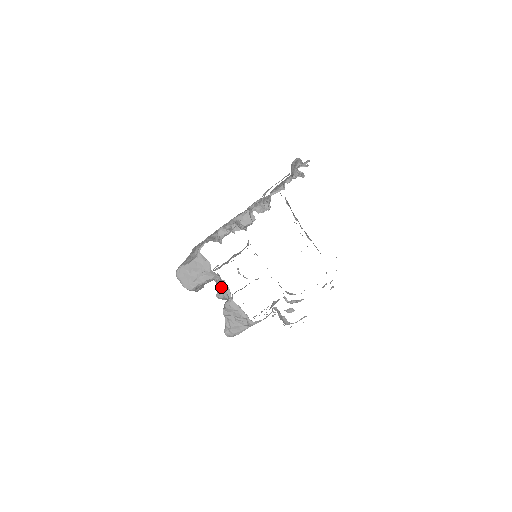
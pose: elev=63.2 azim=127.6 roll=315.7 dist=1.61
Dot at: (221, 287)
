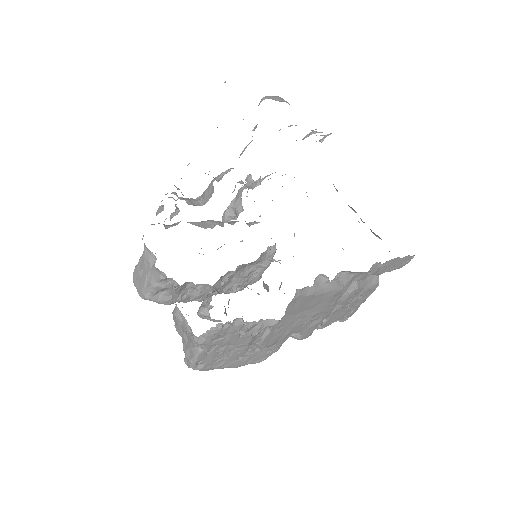
Dot at: (204, 301)
